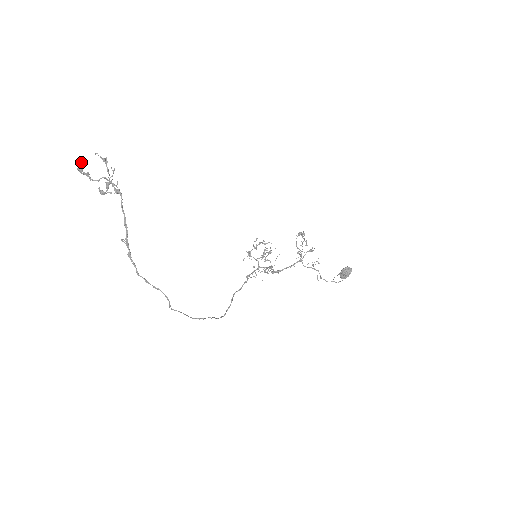
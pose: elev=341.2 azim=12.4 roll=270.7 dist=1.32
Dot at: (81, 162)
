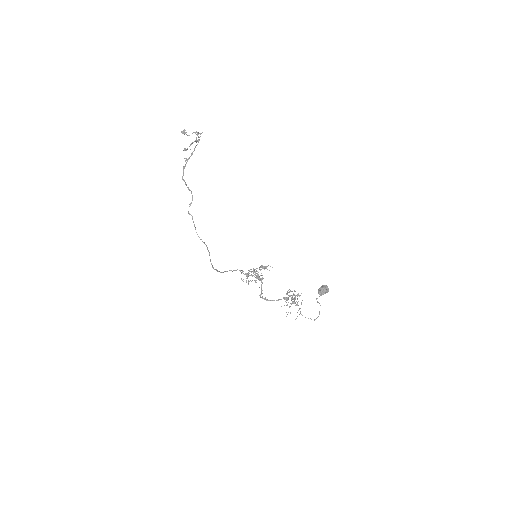
Dot at: occluded
